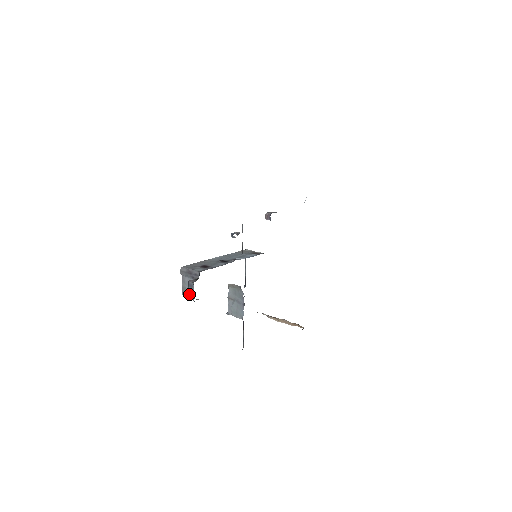
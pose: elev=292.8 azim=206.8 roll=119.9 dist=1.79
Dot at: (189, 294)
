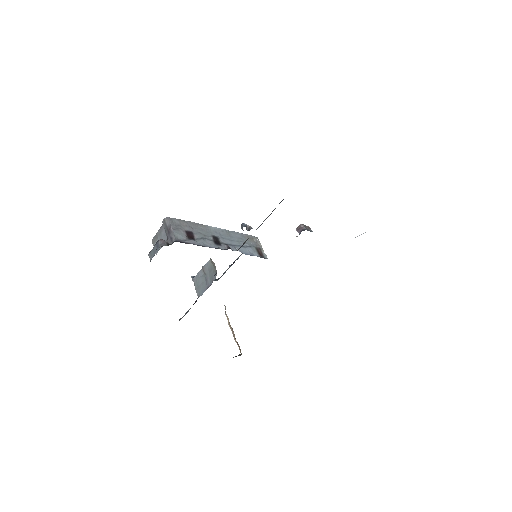
Dot at: (151, 251)
